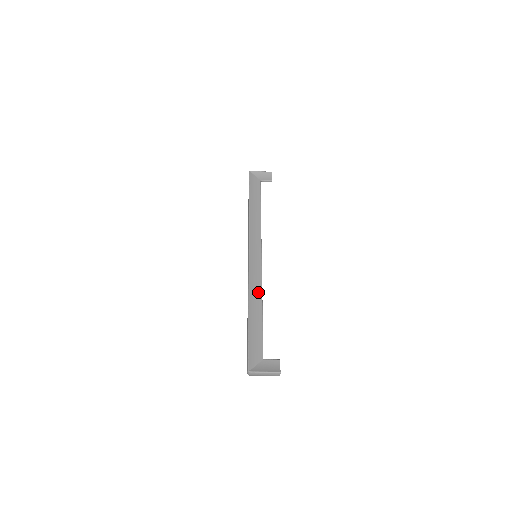
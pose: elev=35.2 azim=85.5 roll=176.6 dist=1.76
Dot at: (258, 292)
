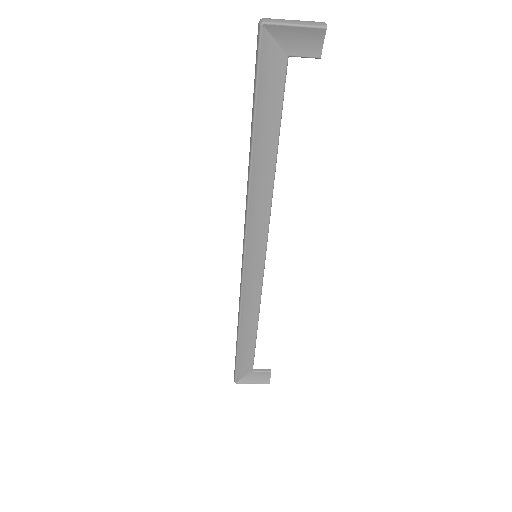
Dot at: (254, 310)
